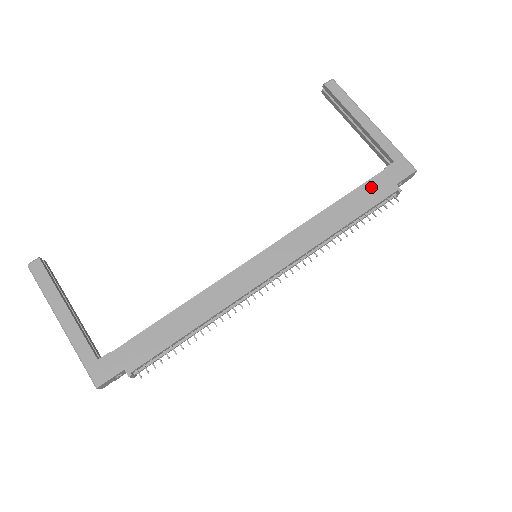
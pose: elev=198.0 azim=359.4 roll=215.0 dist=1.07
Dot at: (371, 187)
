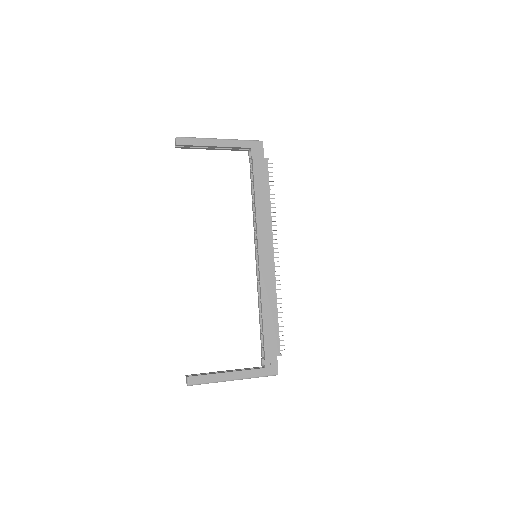
Dot at: (258, 171)
